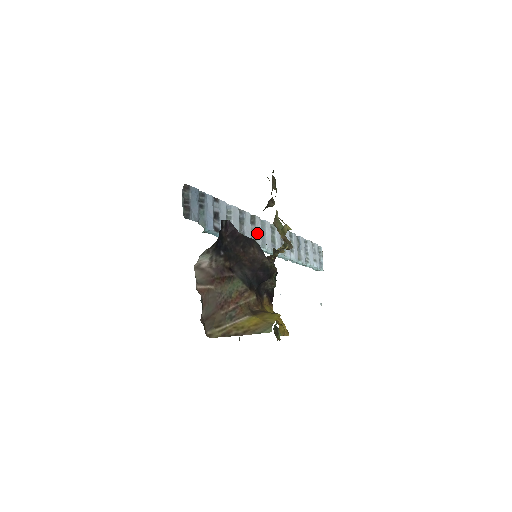
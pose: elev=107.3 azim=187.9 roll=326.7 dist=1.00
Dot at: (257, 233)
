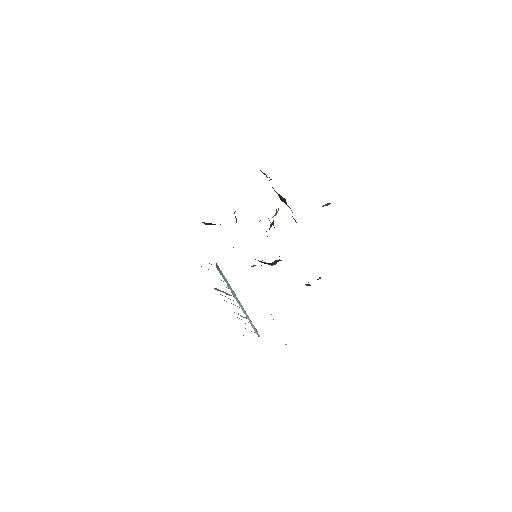
Dot at: occluded
